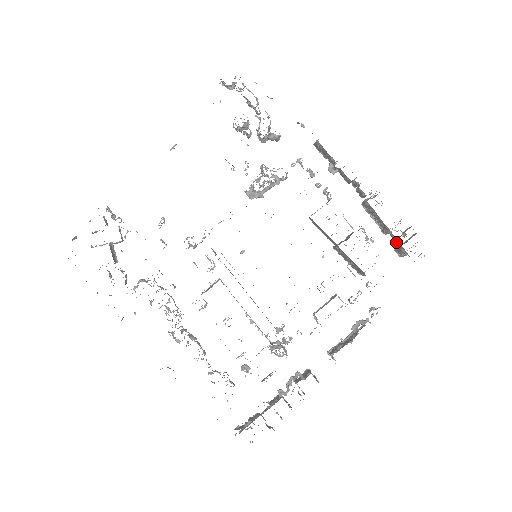
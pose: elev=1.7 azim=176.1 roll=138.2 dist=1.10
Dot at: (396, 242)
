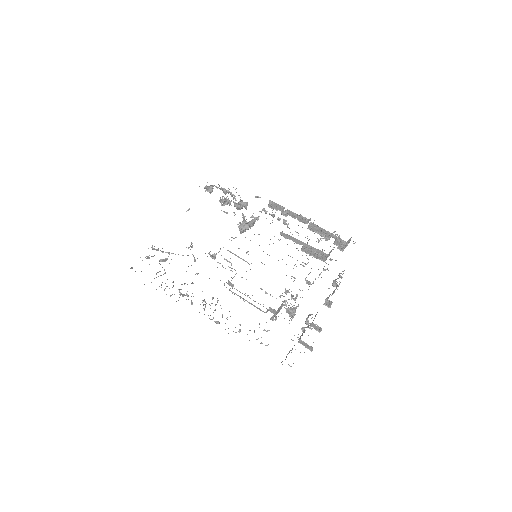
Dot at: (336, 238)
